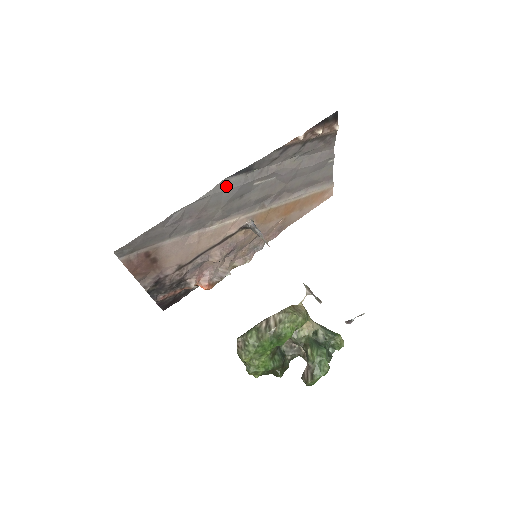
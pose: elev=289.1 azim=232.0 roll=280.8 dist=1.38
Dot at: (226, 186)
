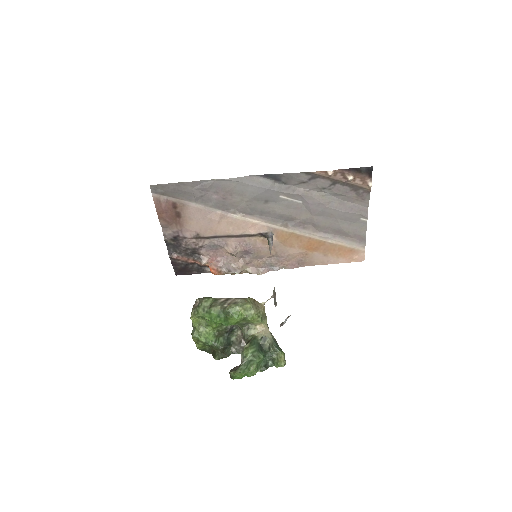
Dot at: (253, 182)
